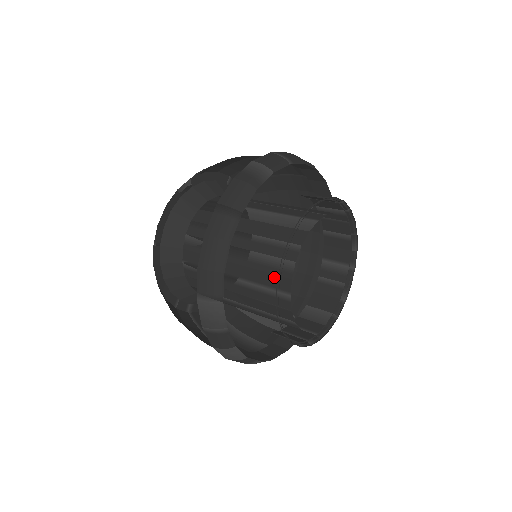
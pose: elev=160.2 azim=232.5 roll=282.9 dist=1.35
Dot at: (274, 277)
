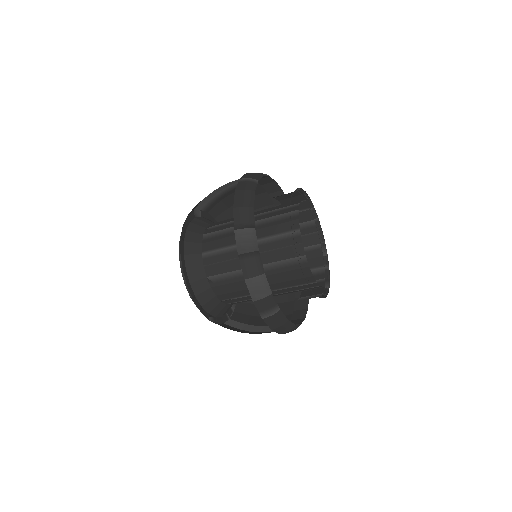
Dot at: (285, 224)
